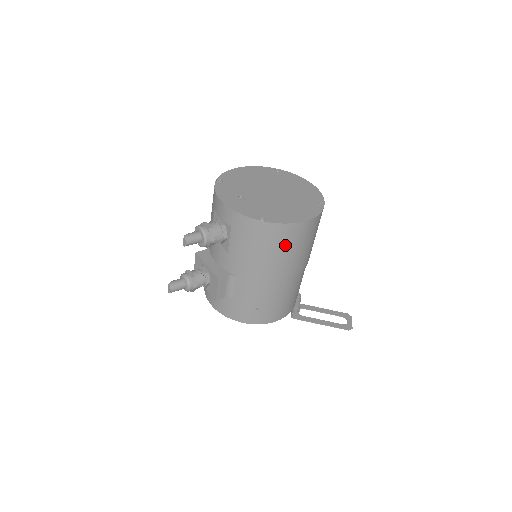
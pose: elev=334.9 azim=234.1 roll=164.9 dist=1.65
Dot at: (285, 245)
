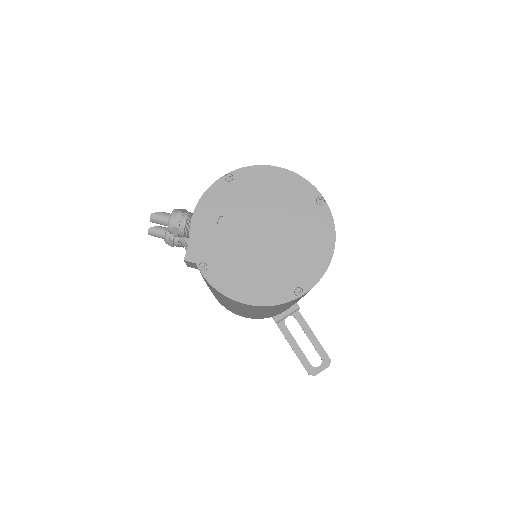
Dot at: (226, 299)
